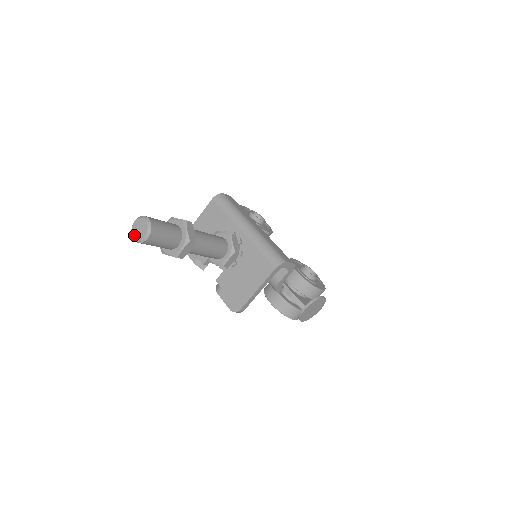
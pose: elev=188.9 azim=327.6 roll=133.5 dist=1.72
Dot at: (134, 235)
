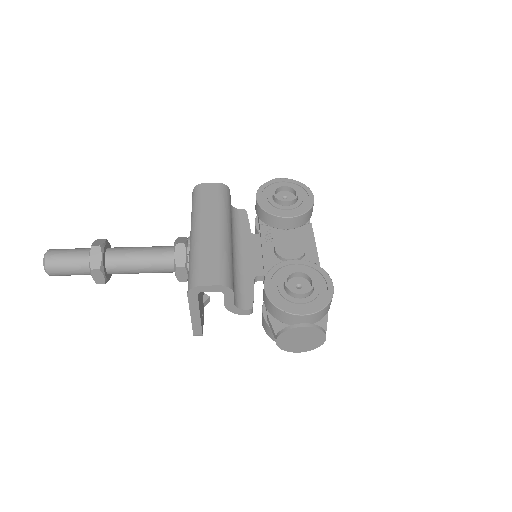
Dot at: occluded
